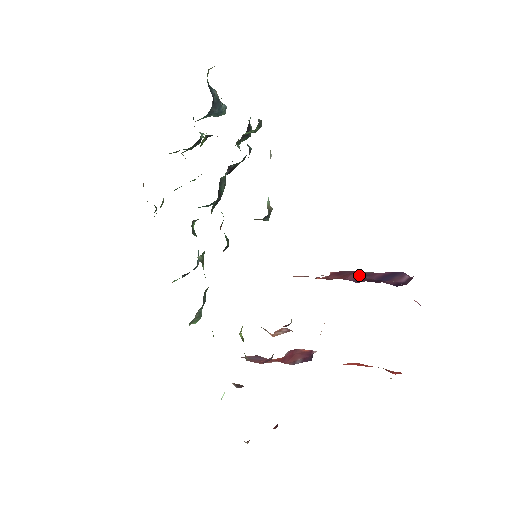
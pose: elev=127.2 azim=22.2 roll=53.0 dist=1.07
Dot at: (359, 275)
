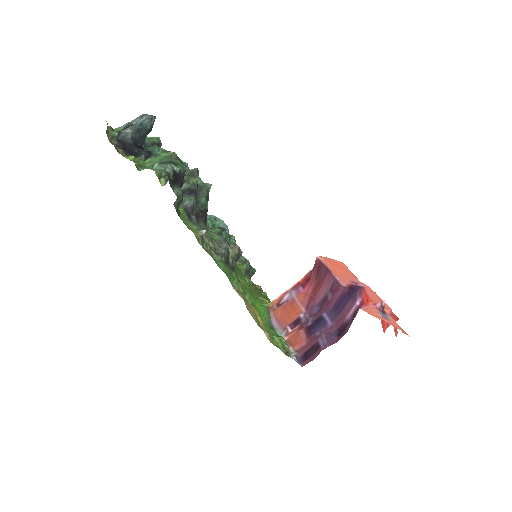
Dot at: (327, 287)
